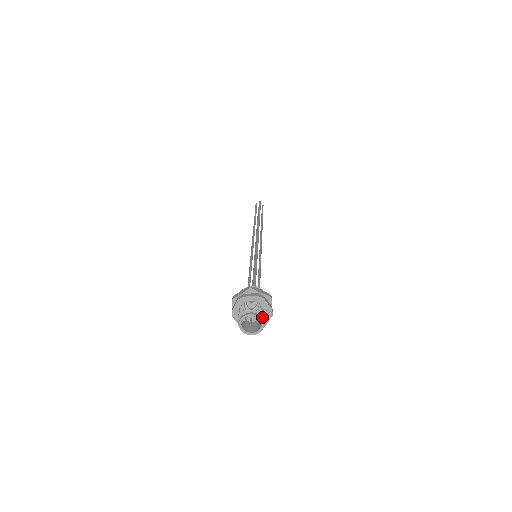
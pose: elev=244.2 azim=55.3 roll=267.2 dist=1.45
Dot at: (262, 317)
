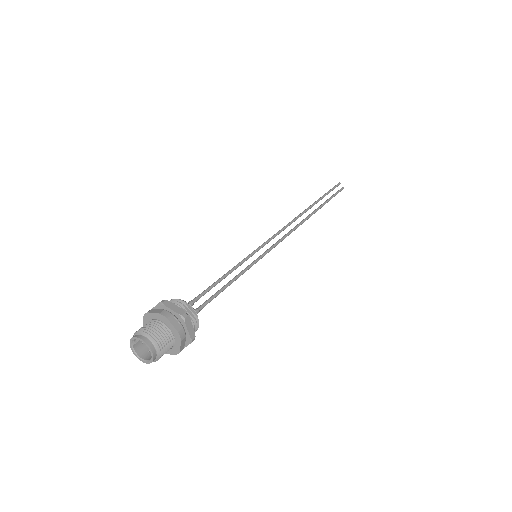
Dot at: (152, 343)
